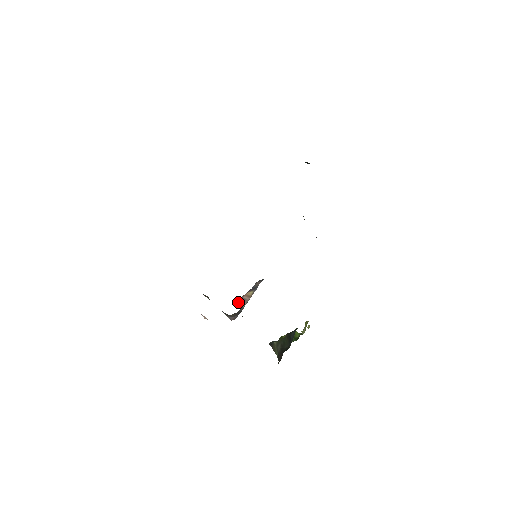
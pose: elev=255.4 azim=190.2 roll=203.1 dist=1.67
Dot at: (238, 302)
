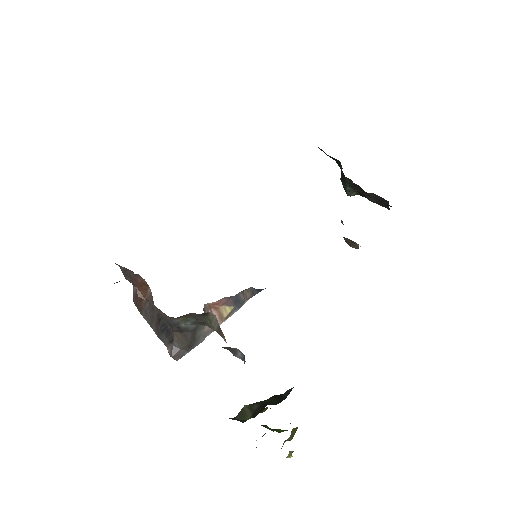
Dot at: (203, 309)
